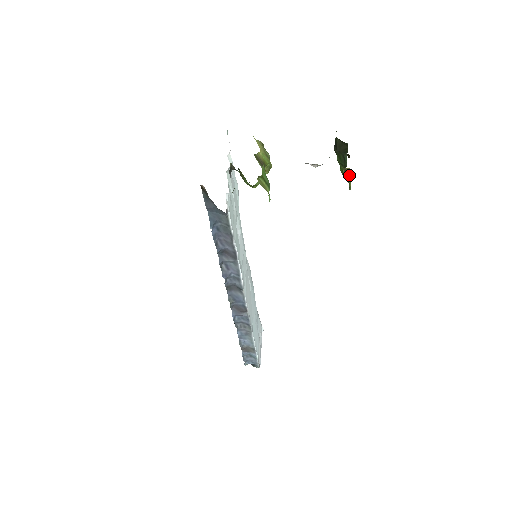
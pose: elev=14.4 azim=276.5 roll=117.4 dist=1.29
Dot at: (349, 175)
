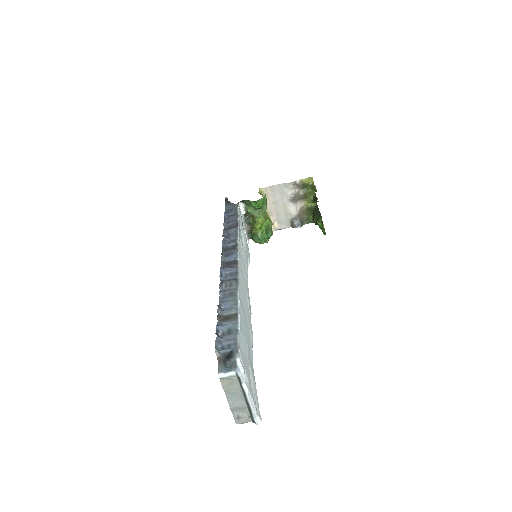
Dot at: (313, 186)
